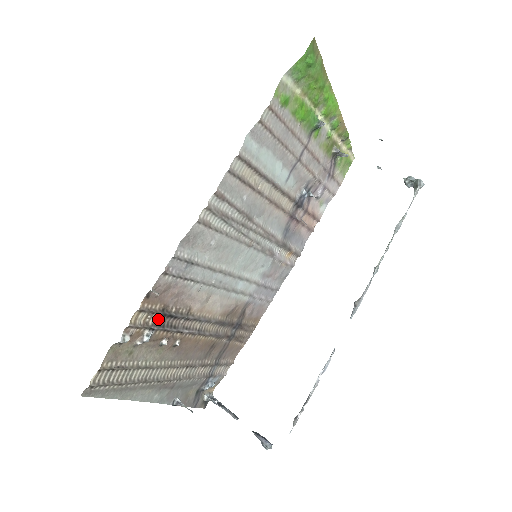
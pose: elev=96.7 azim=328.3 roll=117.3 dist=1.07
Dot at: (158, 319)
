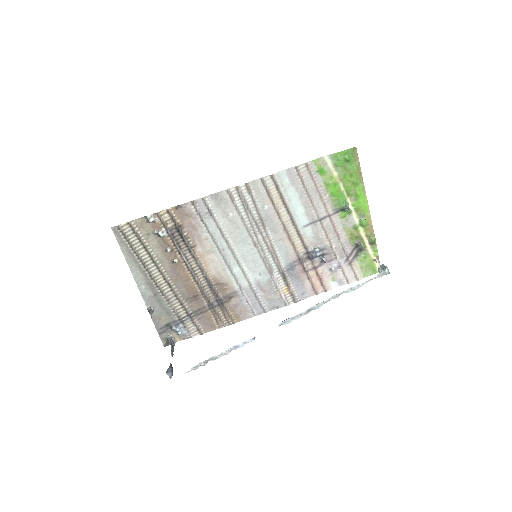
Dot at: (174, 229)
